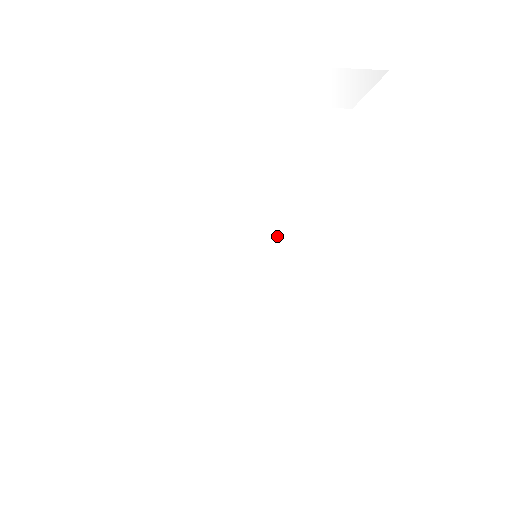
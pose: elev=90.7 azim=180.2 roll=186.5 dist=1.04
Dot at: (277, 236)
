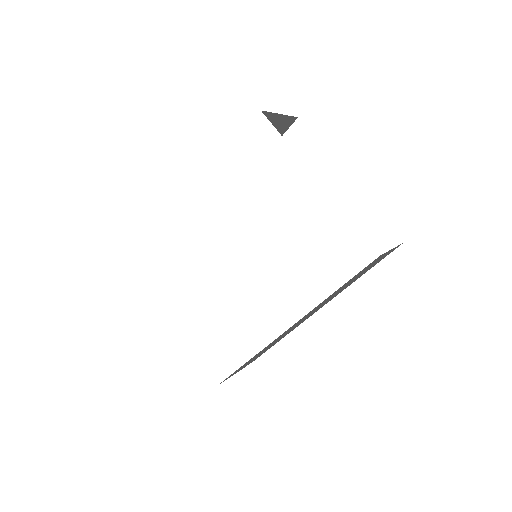
Dot at: (249, 262)
